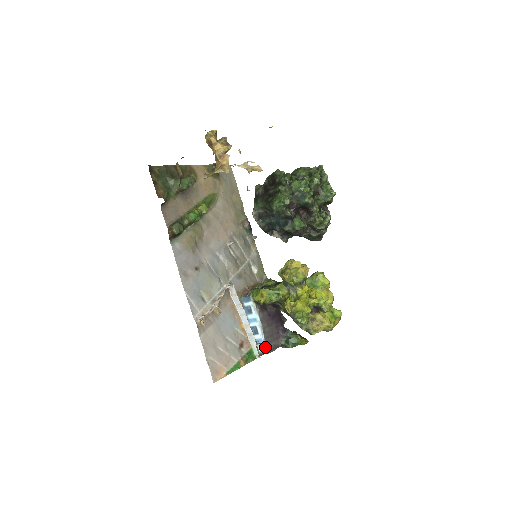
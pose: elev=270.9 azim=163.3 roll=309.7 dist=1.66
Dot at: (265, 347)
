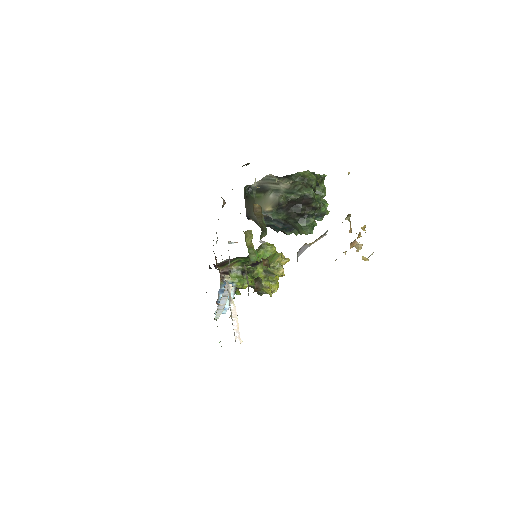
Dot at: (224, 311)
